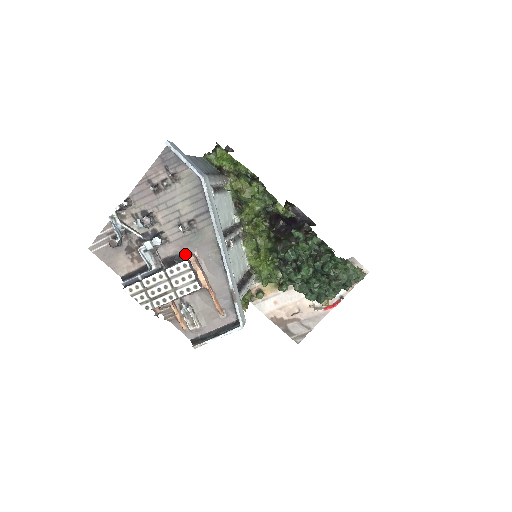
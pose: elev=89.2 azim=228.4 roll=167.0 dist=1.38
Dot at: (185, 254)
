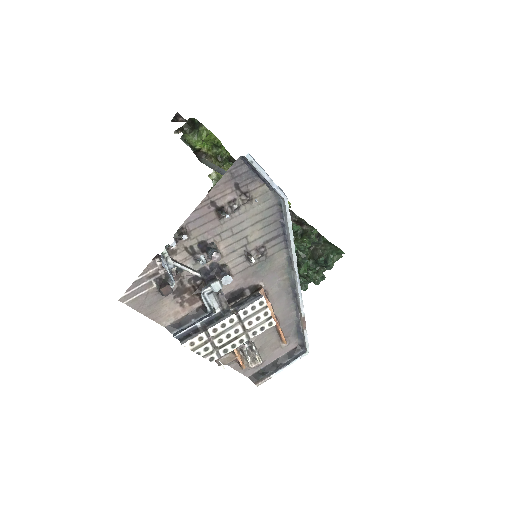
Dot at: (250, 286)
